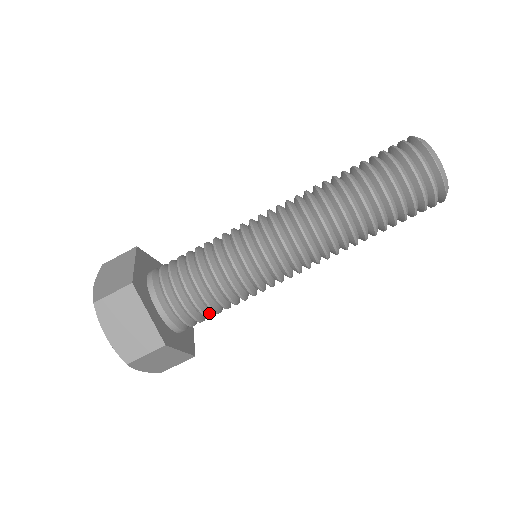
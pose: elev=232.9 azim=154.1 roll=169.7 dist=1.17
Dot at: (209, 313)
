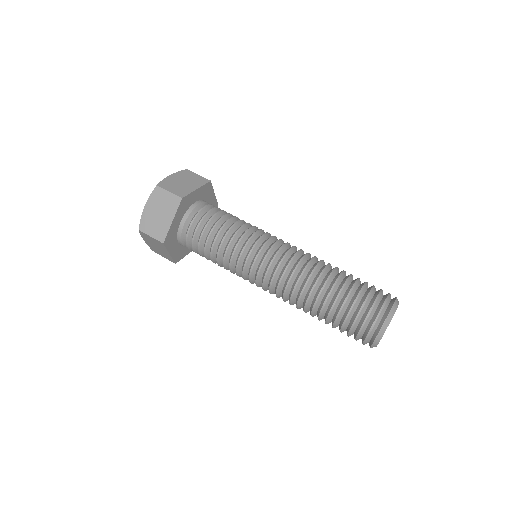
Dot at: (205, 236)
